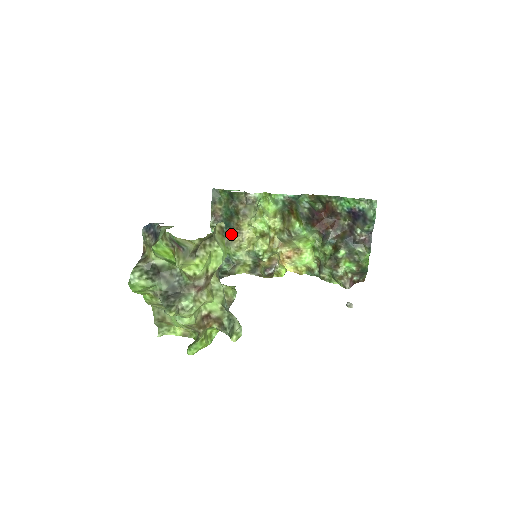
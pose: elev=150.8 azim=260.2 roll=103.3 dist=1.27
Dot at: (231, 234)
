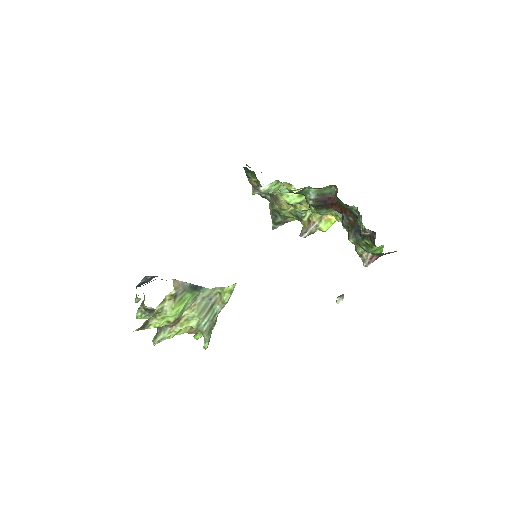
Dot at: (273, 197)
